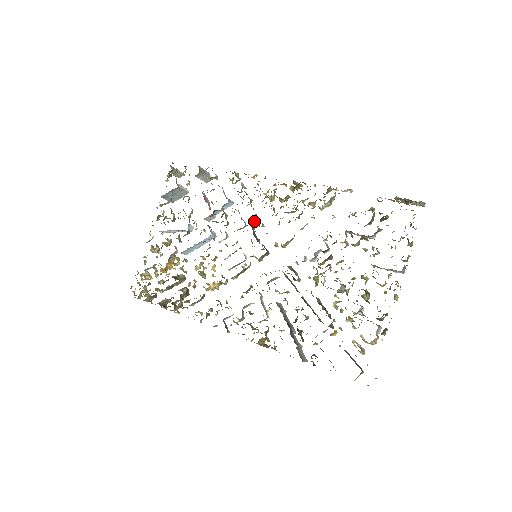
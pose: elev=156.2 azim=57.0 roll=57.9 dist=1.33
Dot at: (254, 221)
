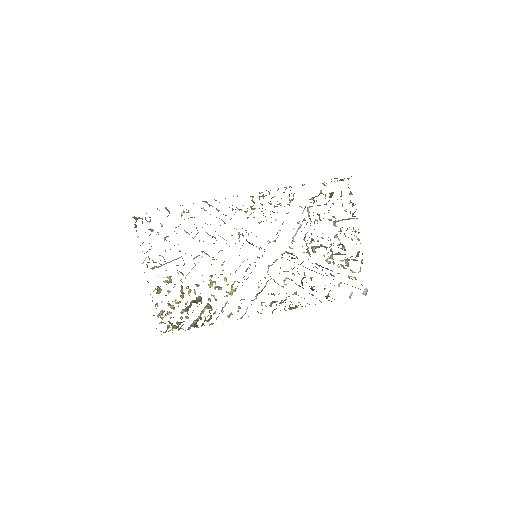
Dot at: (242, 233)
